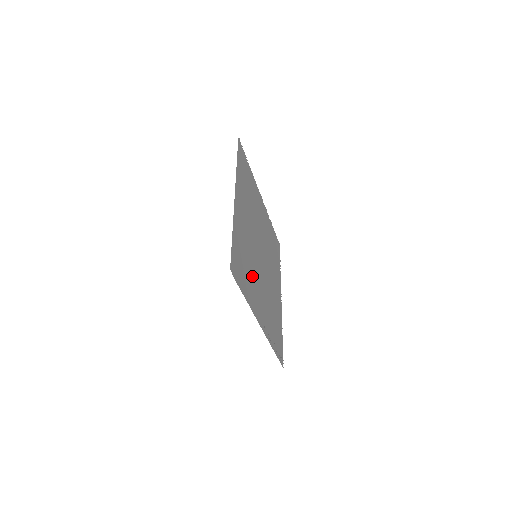
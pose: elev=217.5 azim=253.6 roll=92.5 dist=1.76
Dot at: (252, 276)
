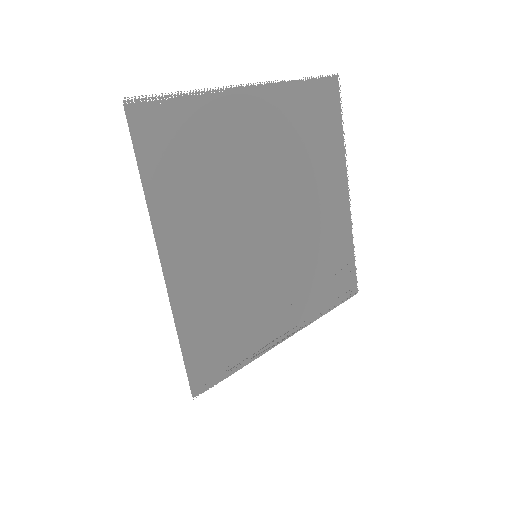
Dot at: (252, 307)
